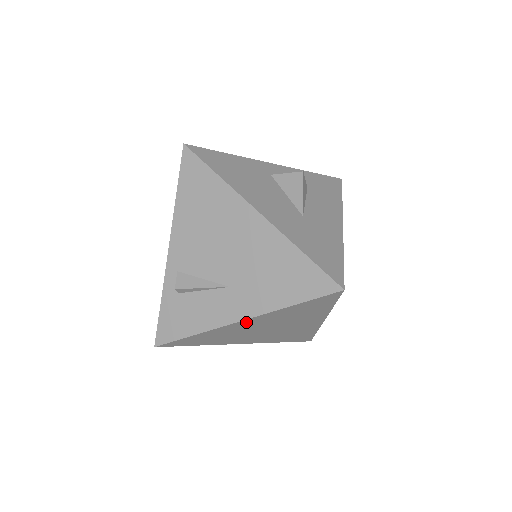
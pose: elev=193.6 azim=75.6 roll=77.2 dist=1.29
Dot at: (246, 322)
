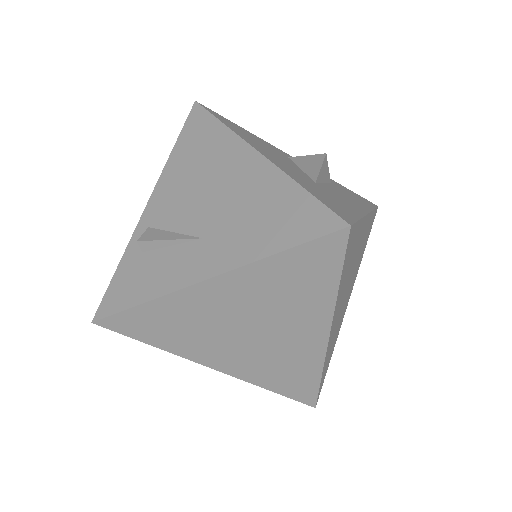
Dot at: (213, 288)
